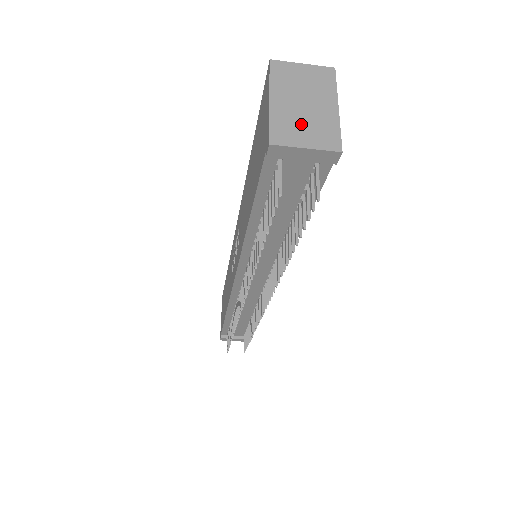
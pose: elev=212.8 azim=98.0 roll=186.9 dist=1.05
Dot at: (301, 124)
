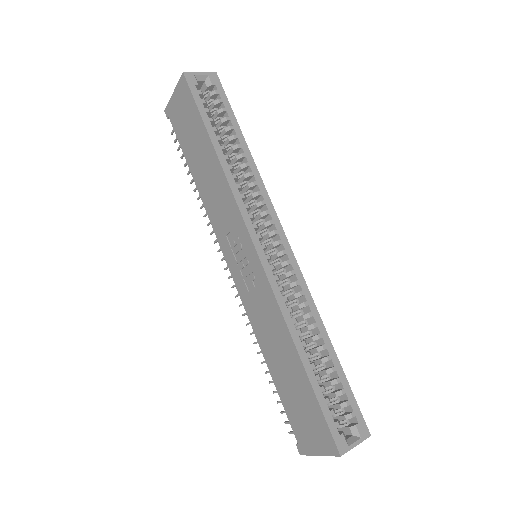
Dot at: occluded
